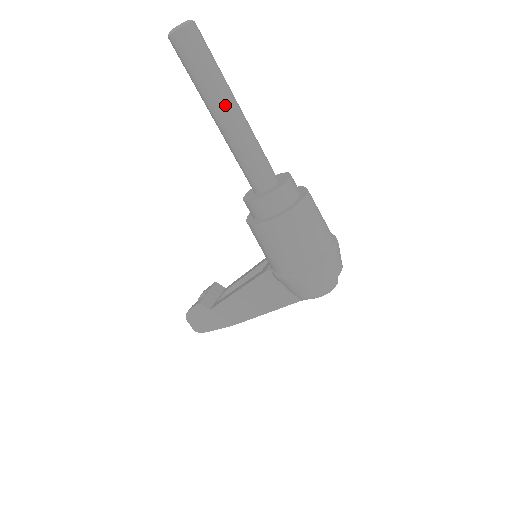
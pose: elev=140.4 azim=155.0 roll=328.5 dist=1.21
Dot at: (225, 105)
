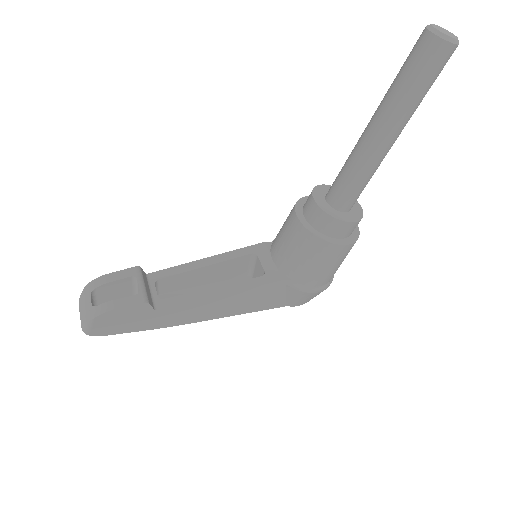
Dot at: occluded
